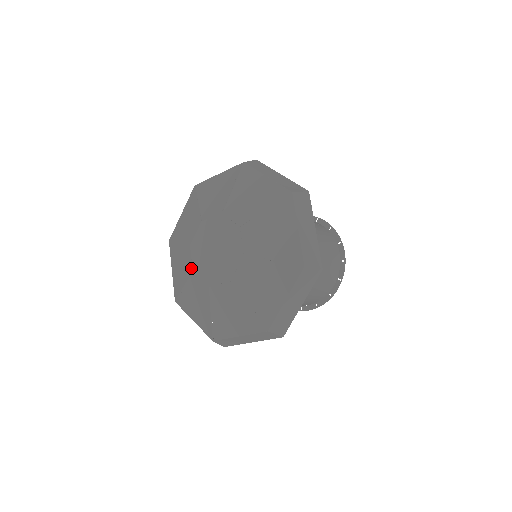
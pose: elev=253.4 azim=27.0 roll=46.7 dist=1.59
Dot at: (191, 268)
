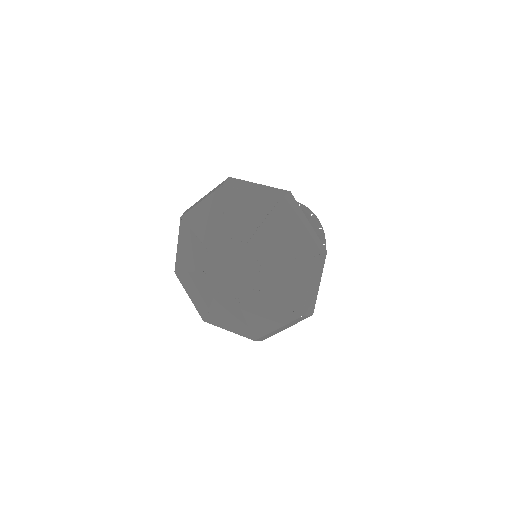
Dot at: (213, 290)
